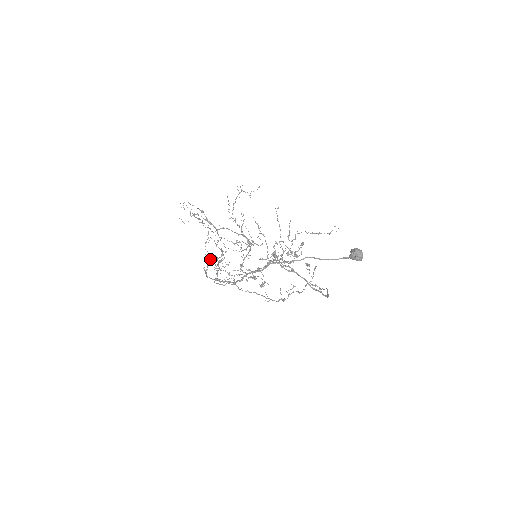
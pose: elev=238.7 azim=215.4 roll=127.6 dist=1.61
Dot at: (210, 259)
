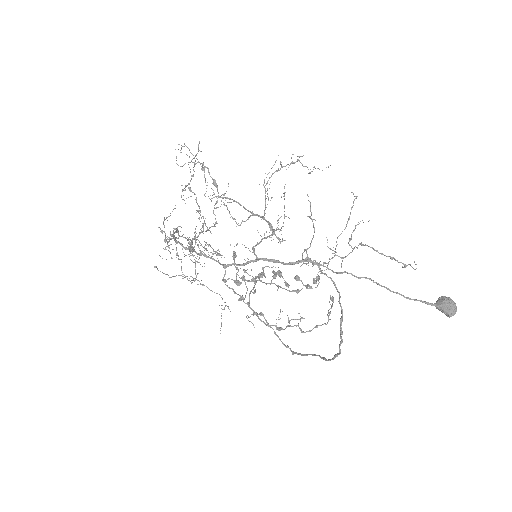
Dot at: (177, 230)
